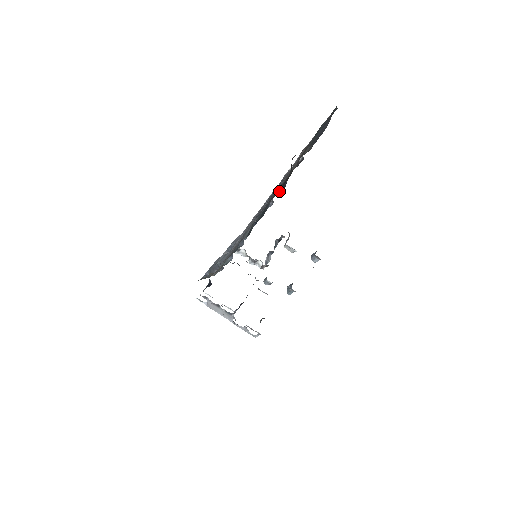
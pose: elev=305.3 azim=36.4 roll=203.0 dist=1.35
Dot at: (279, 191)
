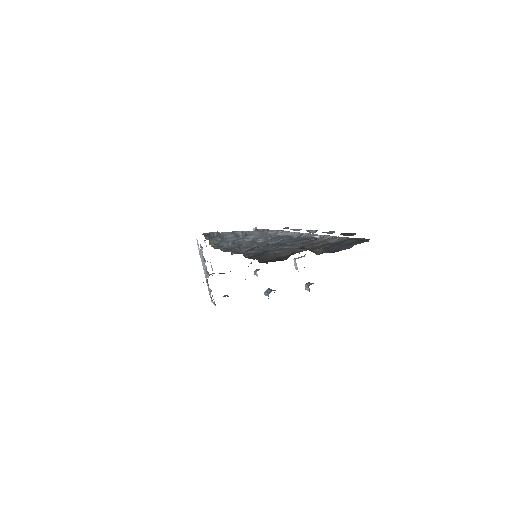
Dot at: occluded
